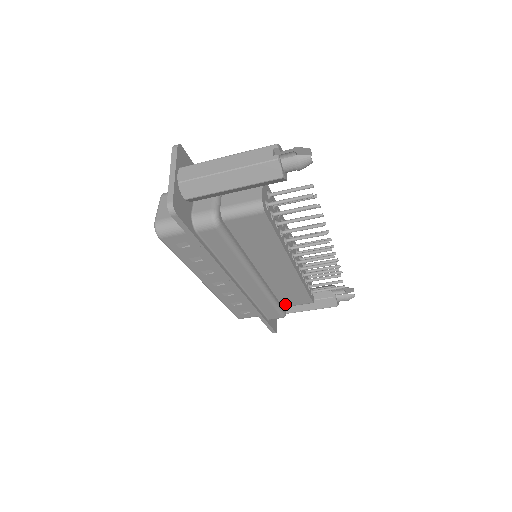
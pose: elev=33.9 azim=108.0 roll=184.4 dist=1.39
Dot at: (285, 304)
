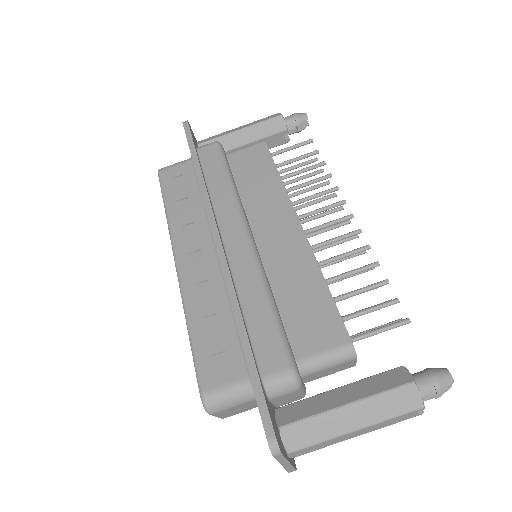
Dot at: (297, 349)
